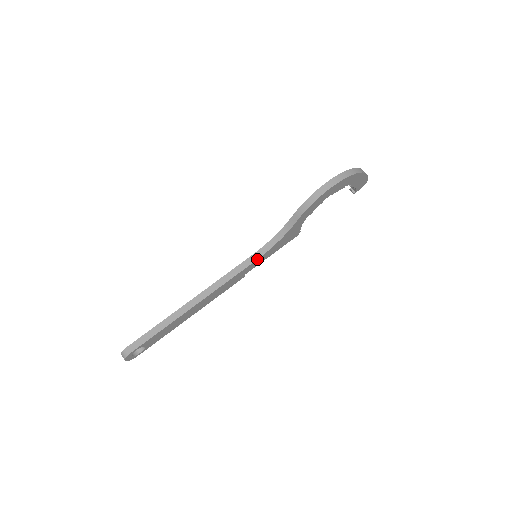
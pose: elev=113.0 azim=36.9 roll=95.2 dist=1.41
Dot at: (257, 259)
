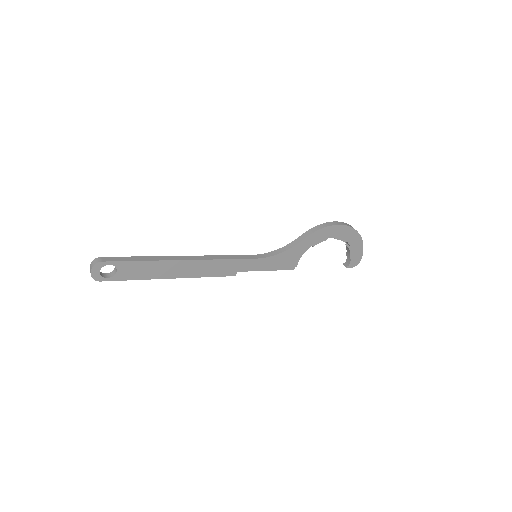
Dot at: (256, 258)
